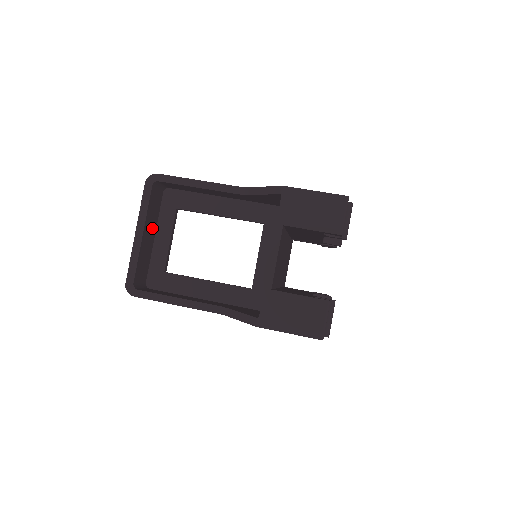
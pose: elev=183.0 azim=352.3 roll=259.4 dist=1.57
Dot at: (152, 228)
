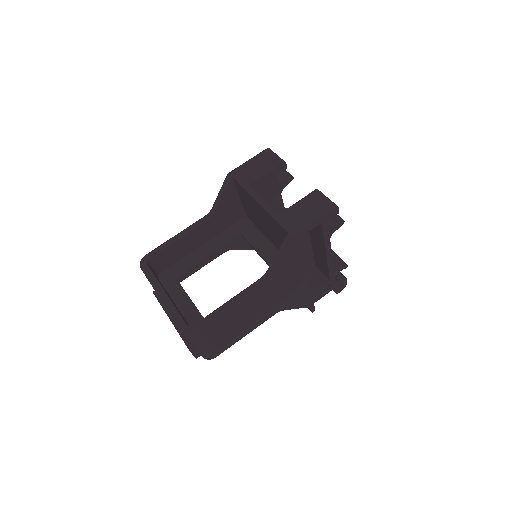
Dot at: occluded
